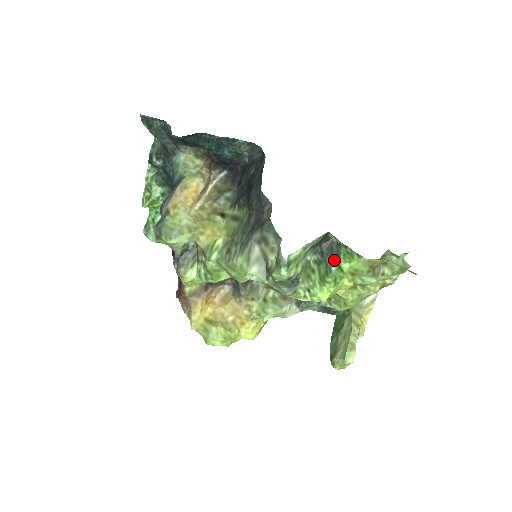
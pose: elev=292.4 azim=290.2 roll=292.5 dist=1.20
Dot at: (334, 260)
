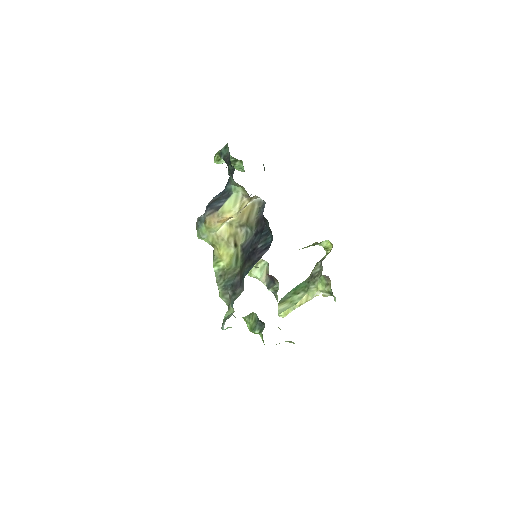
Dot at: (259, 329)
